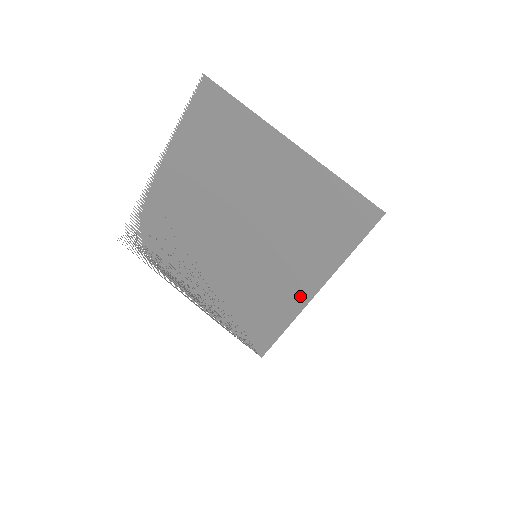
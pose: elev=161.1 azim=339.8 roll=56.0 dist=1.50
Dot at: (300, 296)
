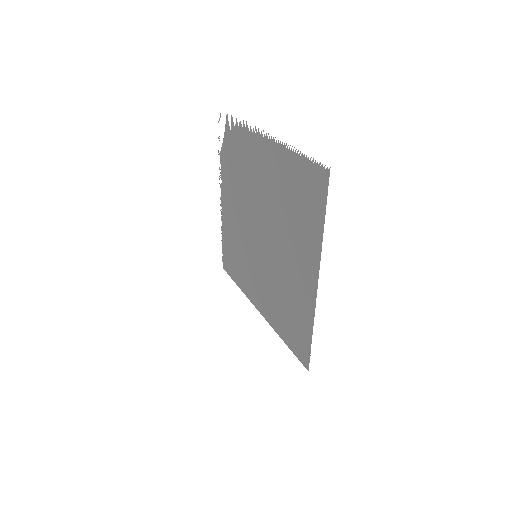
Dot at: (254, 297)
